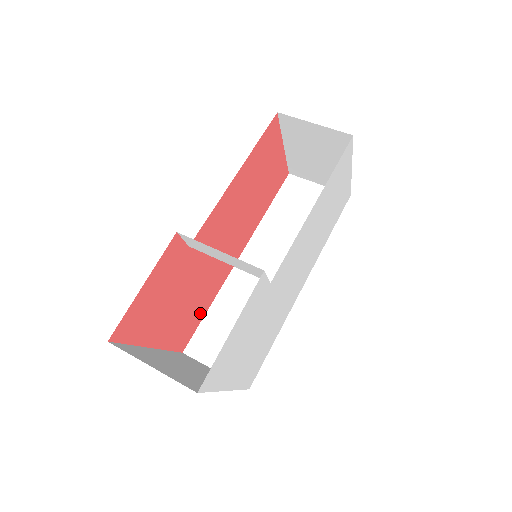
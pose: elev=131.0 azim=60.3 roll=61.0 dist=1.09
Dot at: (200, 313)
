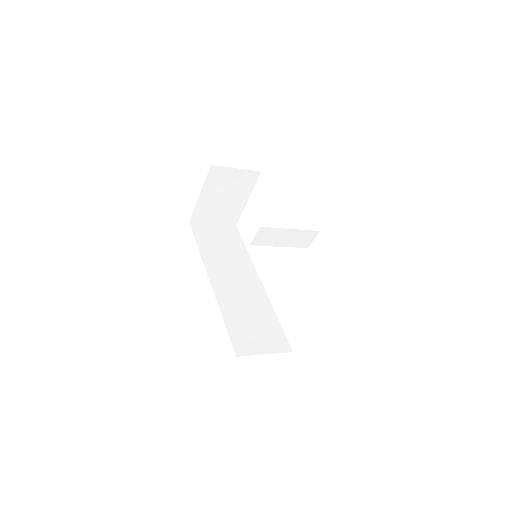
Dot at: occluded
